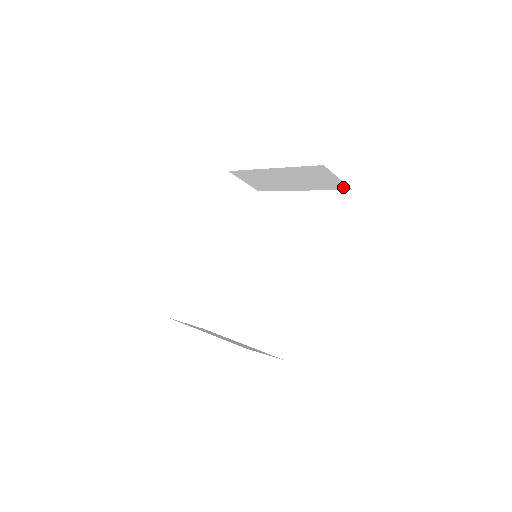
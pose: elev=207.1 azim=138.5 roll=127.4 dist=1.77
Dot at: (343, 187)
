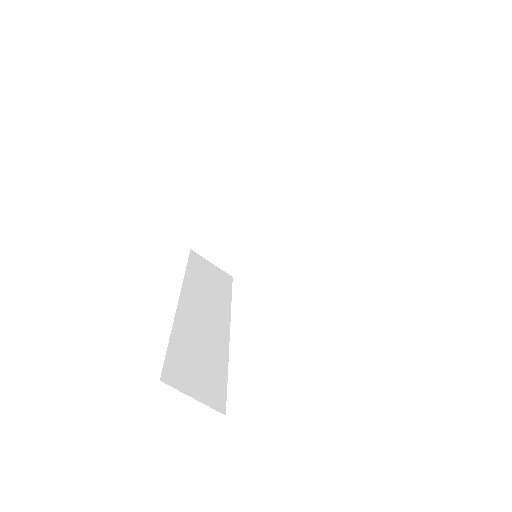
Dot at: (312, 174)
